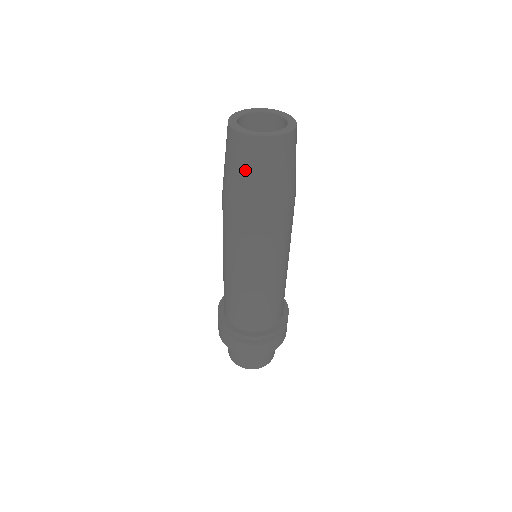
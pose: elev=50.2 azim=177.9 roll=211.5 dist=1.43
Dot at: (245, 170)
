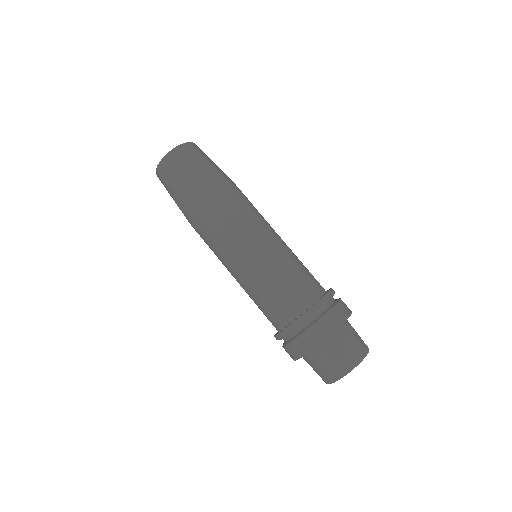
Dot at: (182, 175)
